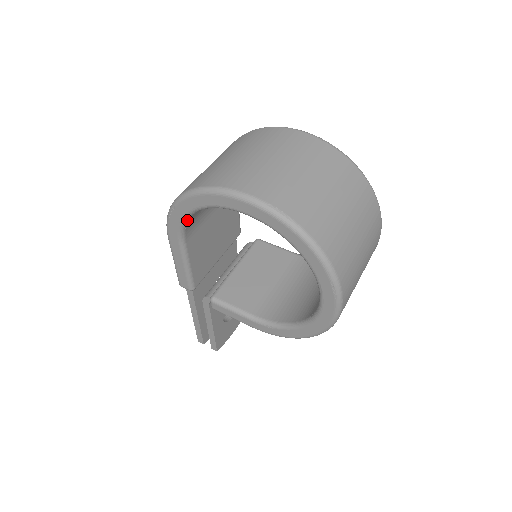
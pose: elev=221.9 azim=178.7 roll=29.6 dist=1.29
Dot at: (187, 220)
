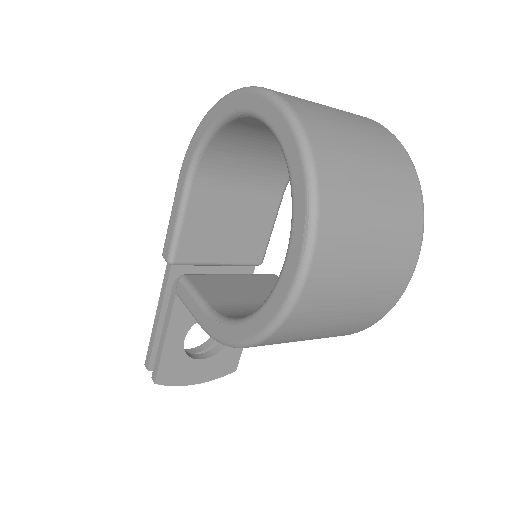
Dot at: (204, 146)
